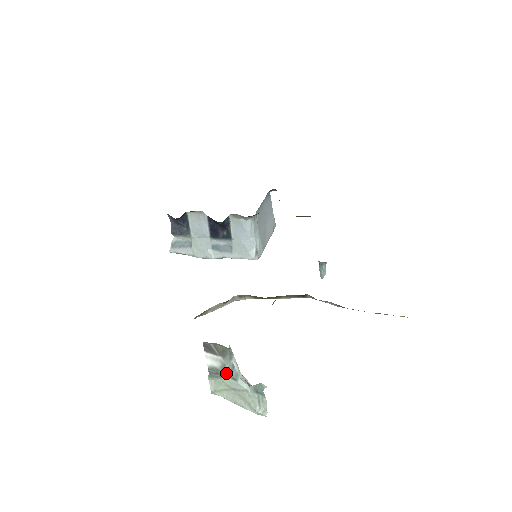
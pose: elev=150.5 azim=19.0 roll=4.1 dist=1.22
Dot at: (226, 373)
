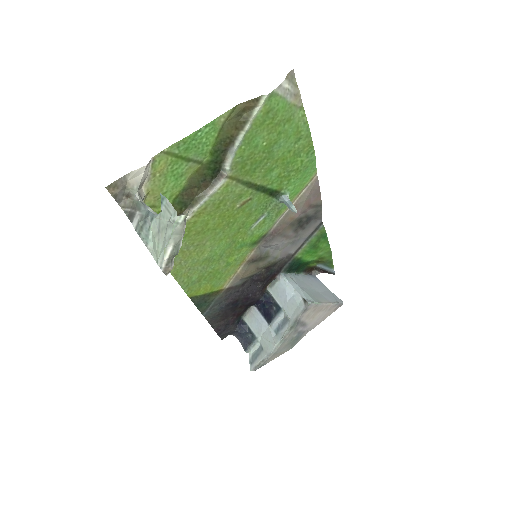
Dot at: (145, 219)
